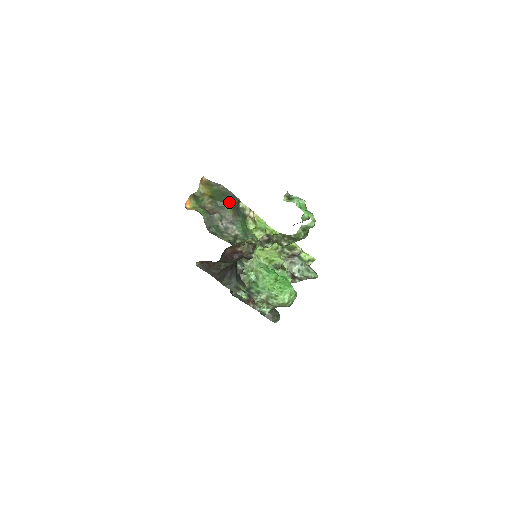
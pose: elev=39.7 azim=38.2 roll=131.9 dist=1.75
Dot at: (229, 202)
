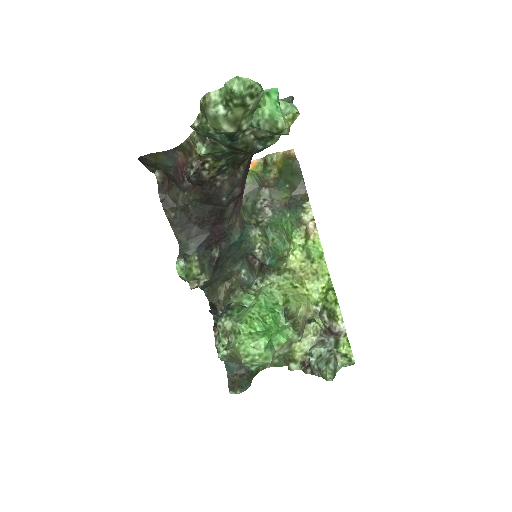
Dot at: (292, 187)
